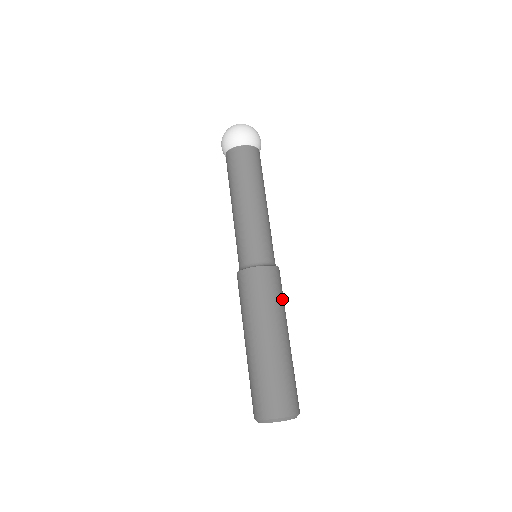
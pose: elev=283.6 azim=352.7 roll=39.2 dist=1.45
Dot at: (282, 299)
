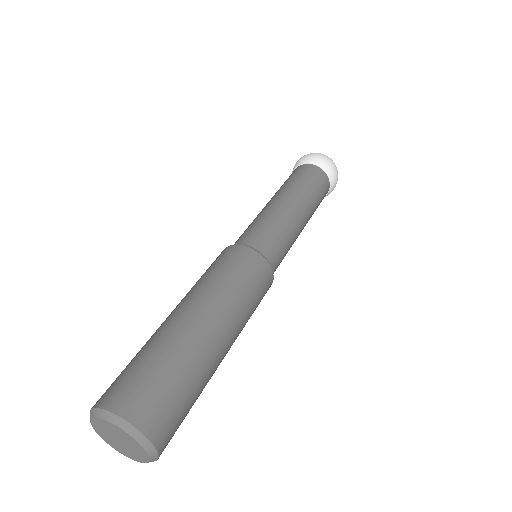
Dot at: (253, 308)
